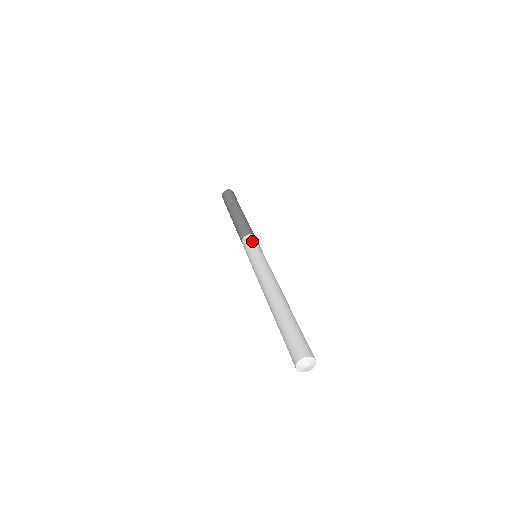
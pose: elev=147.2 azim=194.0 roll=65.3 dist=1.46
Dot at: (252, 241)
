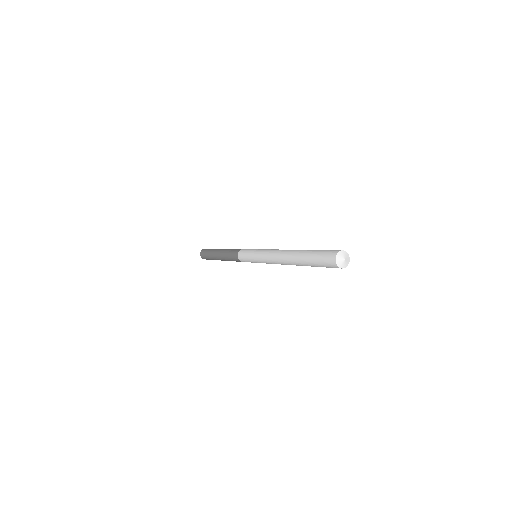
Dot at: (249, 249)
